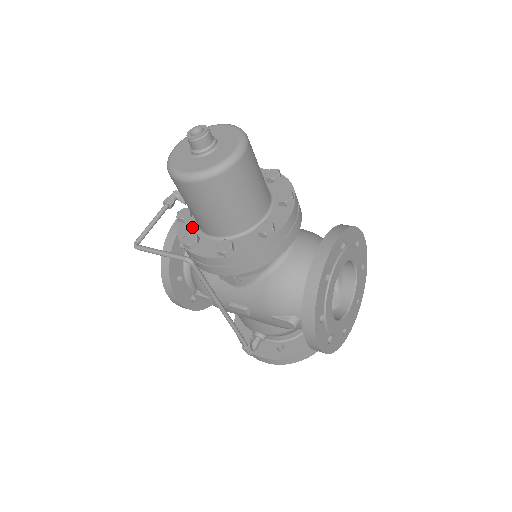
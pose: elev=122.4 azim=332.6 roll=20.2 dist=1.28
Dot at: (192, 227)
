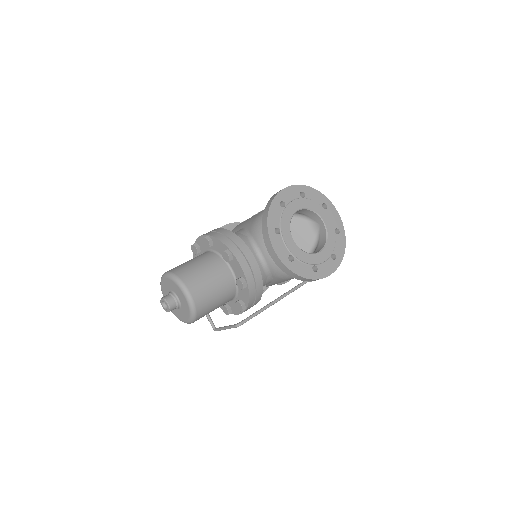
Dot at: occluded
